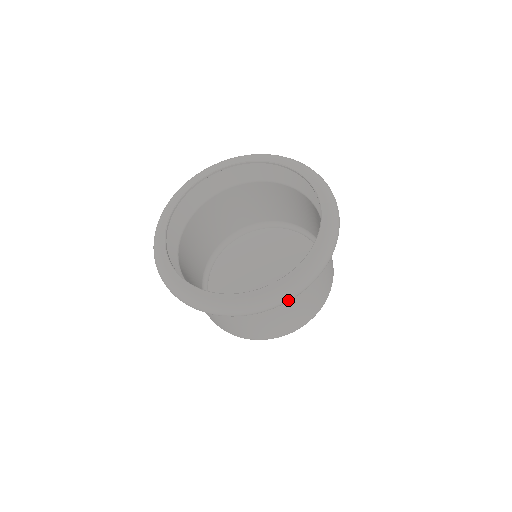
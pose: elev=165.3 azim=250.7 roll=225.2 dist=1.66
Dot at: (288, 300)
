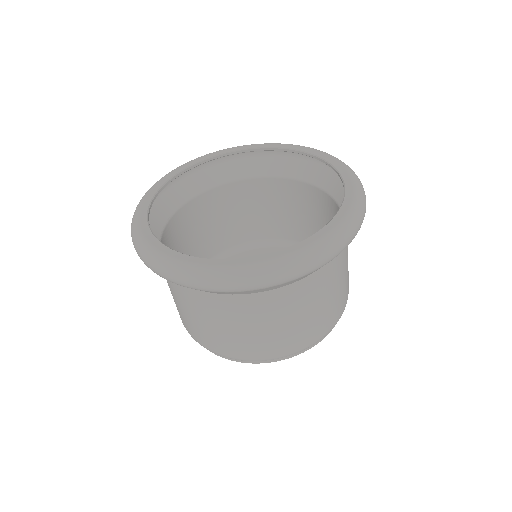
Dot at: (212, 288)
